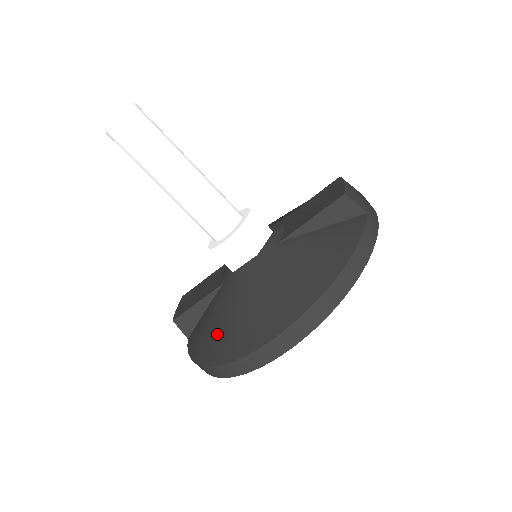
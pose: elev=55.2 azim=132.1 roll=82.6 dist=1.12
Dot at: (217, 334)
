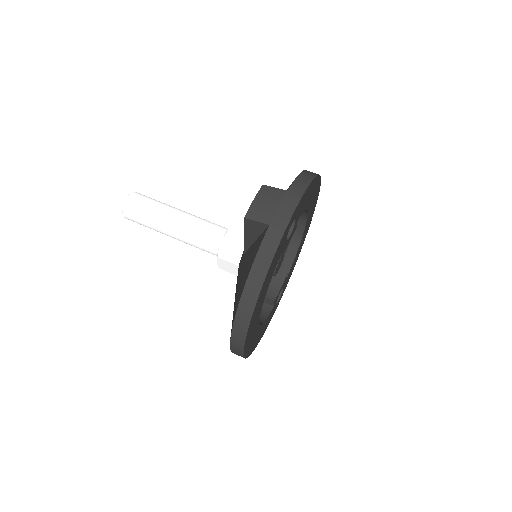
Dot at: occluded
